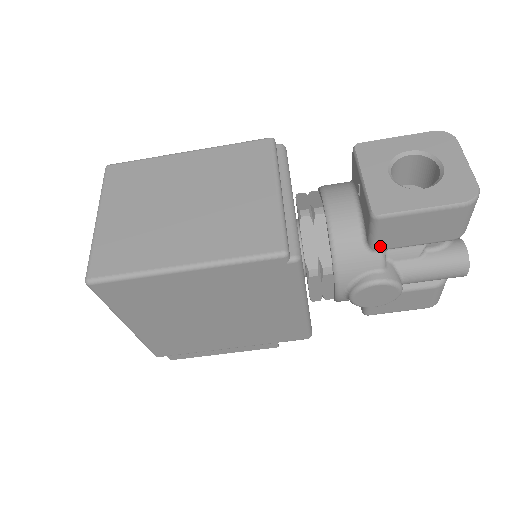
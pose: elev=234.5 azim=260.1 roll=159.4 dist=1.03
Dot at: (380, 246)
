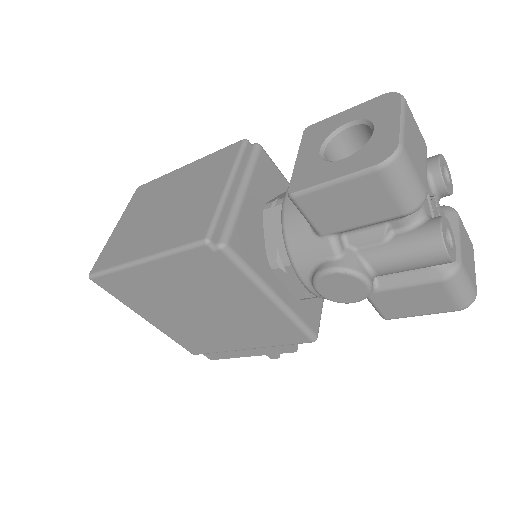
Dot at: (323, 230)
